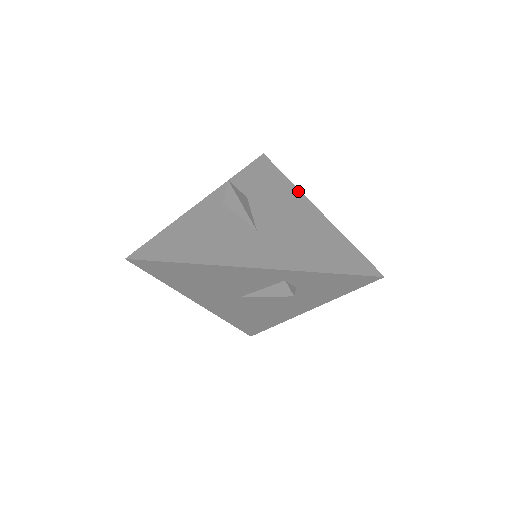
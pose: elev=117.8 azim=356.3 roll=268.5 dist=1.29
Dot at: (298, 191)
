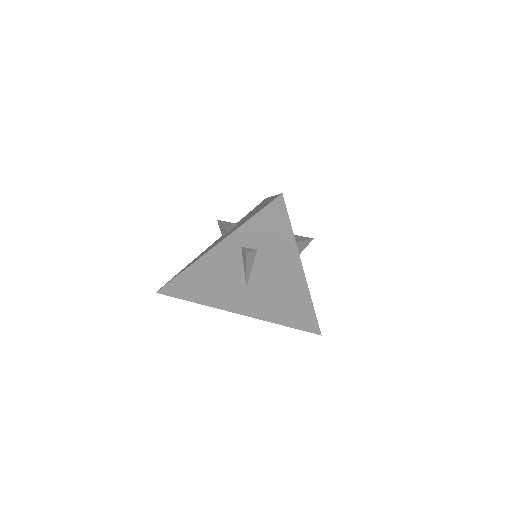
Dot at: occluded
